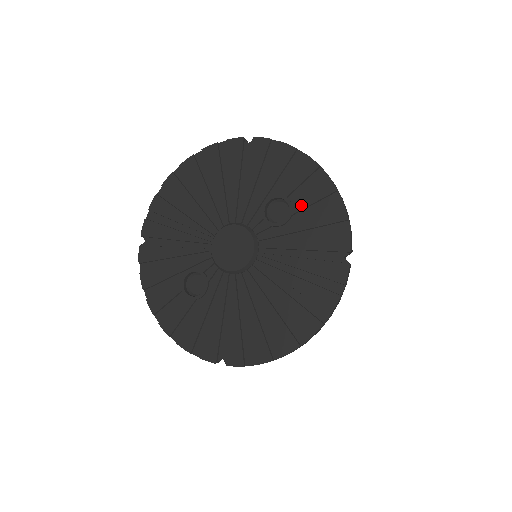
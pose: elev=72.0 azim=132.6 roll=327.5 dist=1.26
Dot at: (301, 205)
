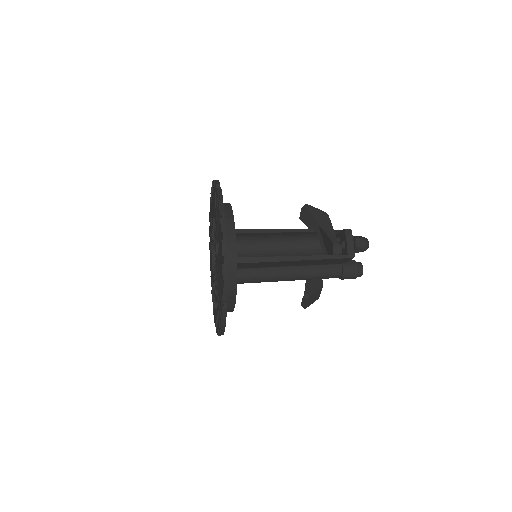
Dot at: occluded
